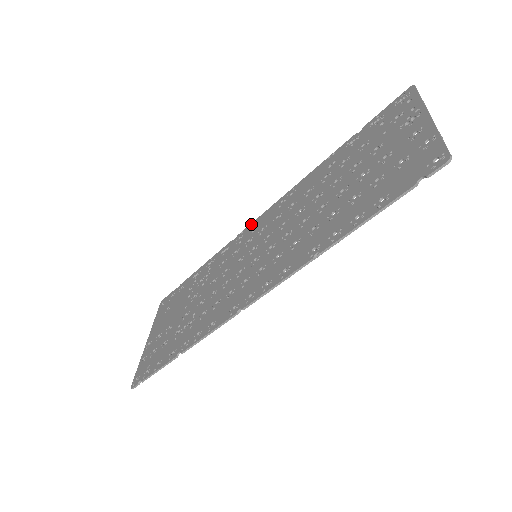
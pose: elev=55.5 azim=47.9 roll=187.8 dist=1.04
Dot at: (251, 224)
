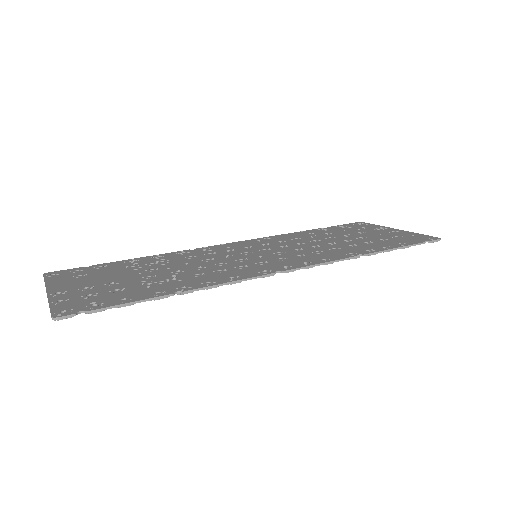
Dot at: (218, 245)
